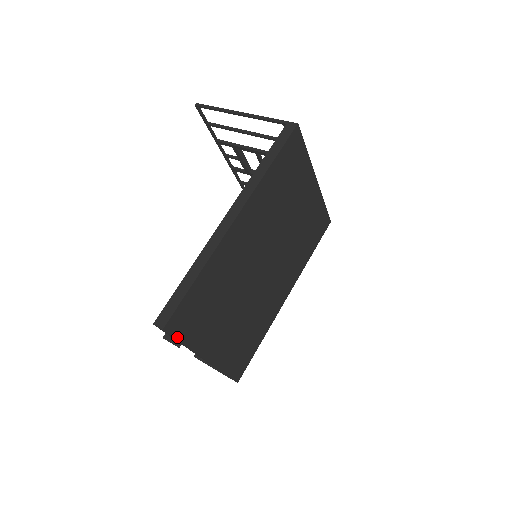
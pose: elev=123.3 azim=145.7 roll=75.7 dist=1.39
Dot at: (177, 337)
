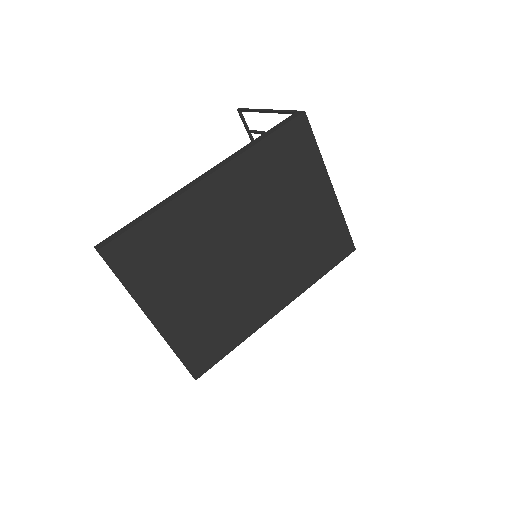
Dot at: (115, 270)
